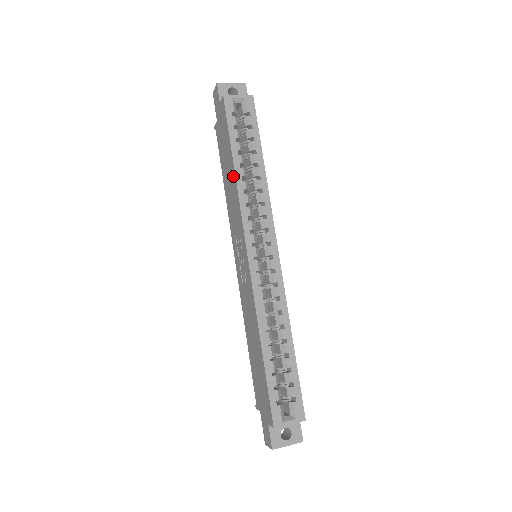
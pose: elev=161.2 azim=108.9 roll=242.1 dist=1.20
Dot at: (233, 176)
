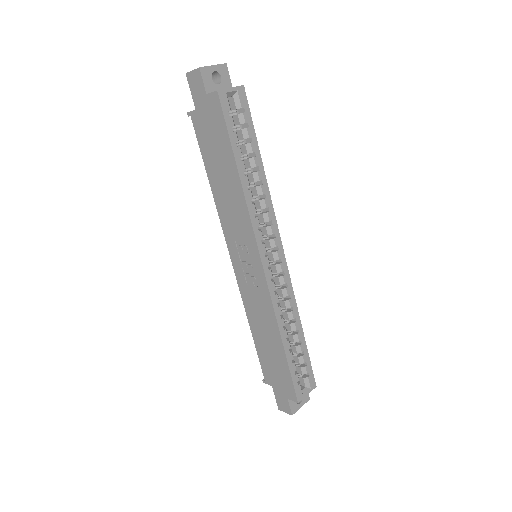
Dot at: (237, 185)
